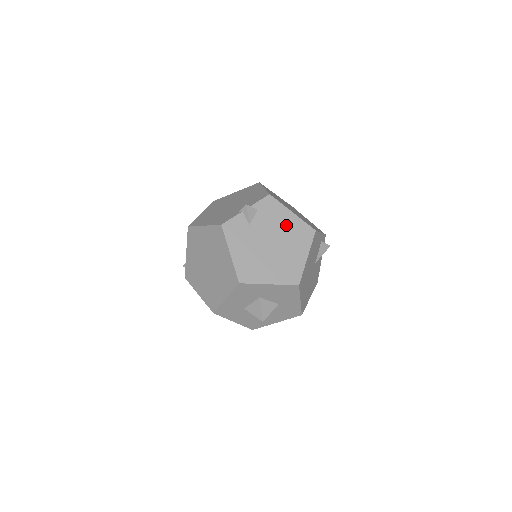
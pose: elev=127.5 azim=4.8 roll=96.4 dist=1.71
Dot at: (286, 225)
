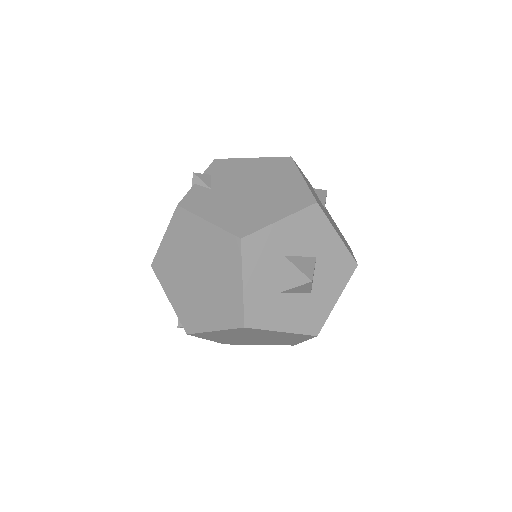
Dot at: (254, 169)
